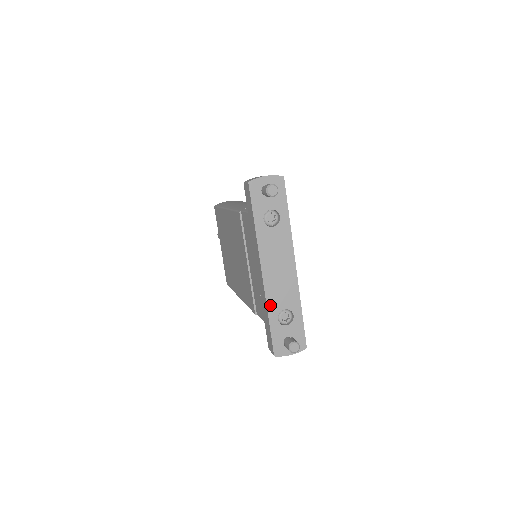
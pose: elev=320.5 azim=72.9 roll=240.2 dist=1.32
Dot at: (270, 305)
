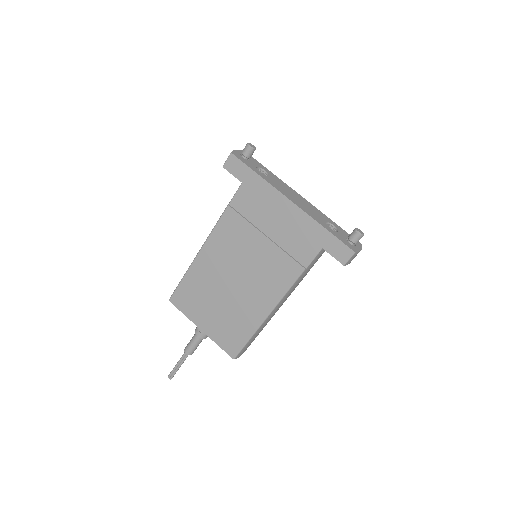
Dot at: (316, 220)
